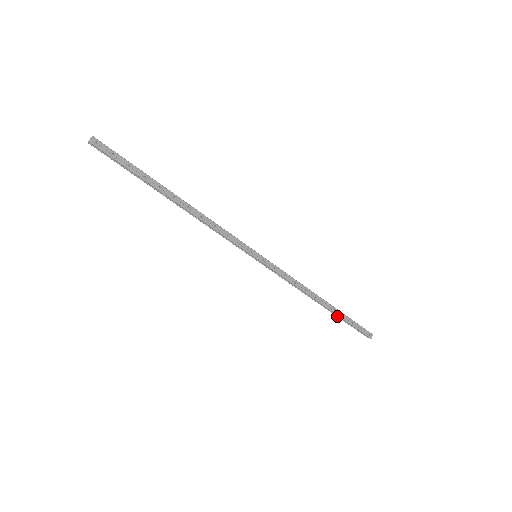
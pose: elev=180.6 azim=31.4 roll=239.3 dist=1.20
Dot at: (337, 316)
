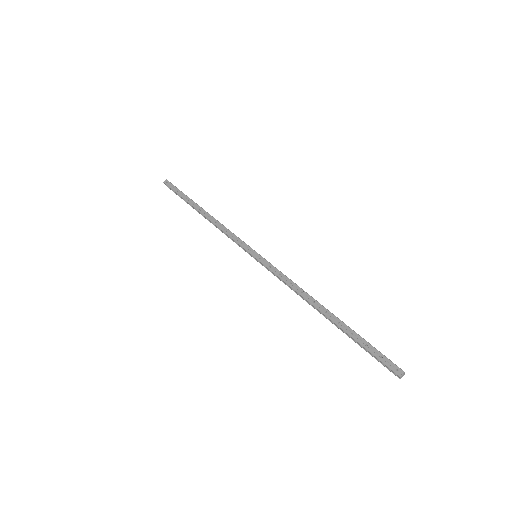
Dot at: (346, 334)
